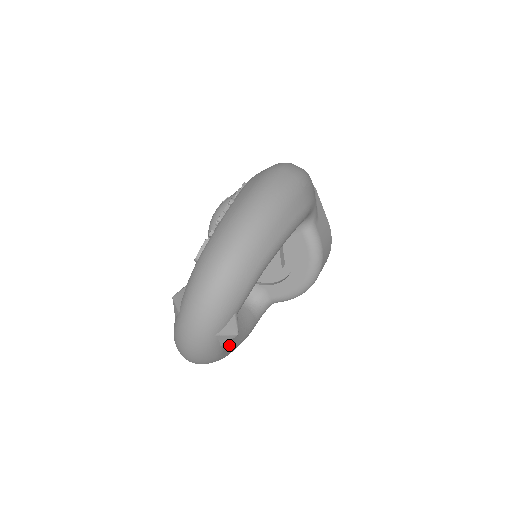
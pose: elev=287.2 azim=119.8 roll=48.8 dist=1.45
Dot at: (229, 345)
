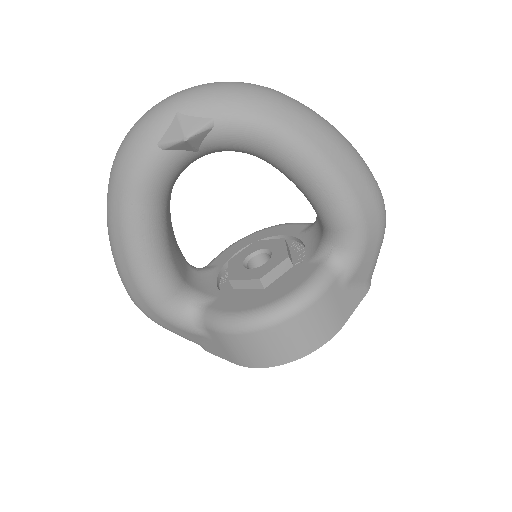
Dot at: (148, 202)
